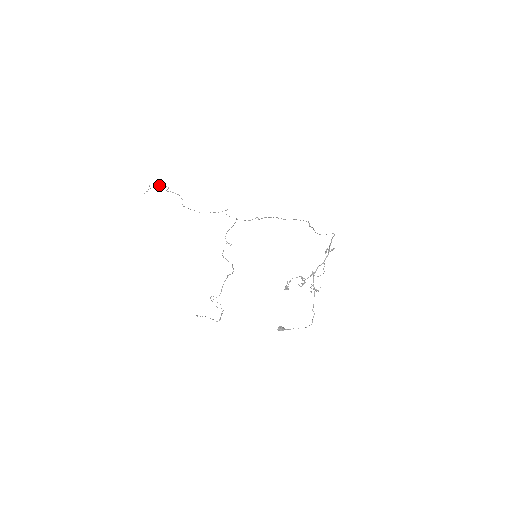
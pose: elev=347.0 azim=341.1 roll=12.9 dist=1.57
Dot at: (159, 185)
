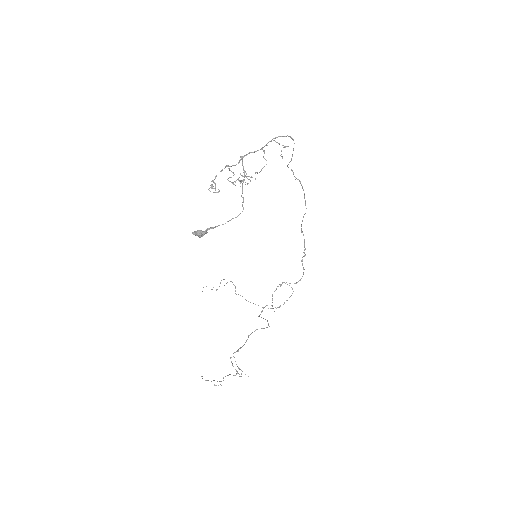
Dot at: occluded
